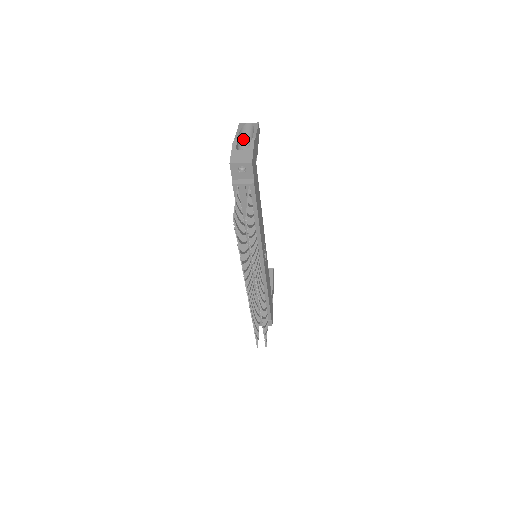
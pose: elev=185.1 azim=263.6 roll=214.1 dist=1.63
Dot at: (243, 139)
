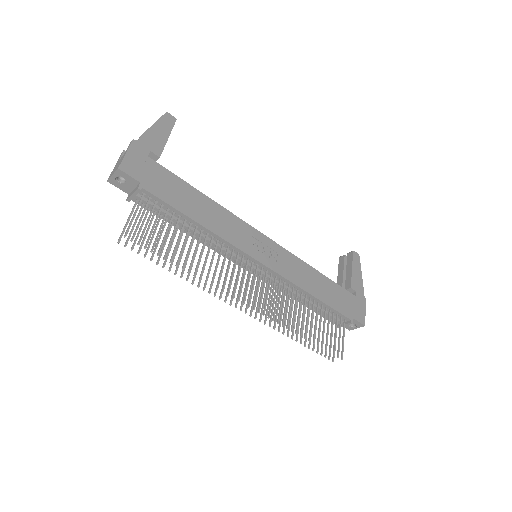
Dot at: occluded
